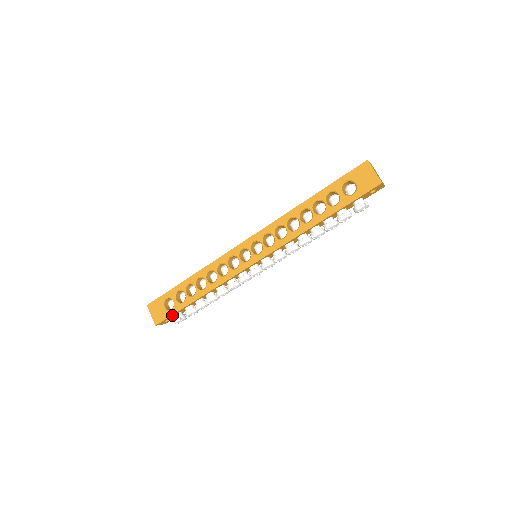
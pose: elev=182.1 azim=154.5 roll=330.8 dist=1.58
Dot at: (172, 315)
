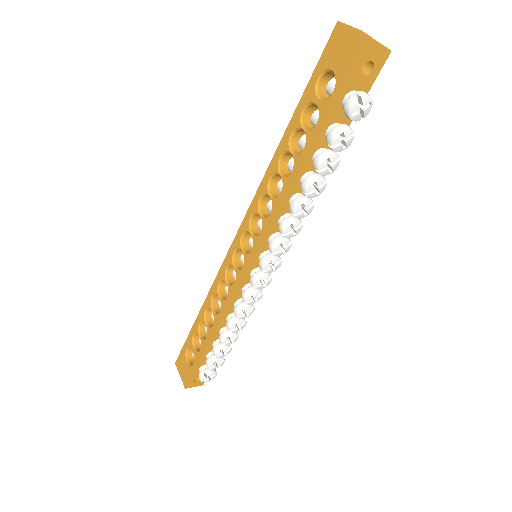
Dot at: (196, 370)
